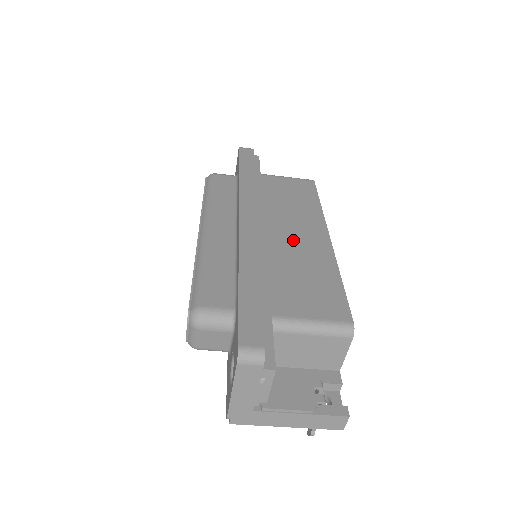
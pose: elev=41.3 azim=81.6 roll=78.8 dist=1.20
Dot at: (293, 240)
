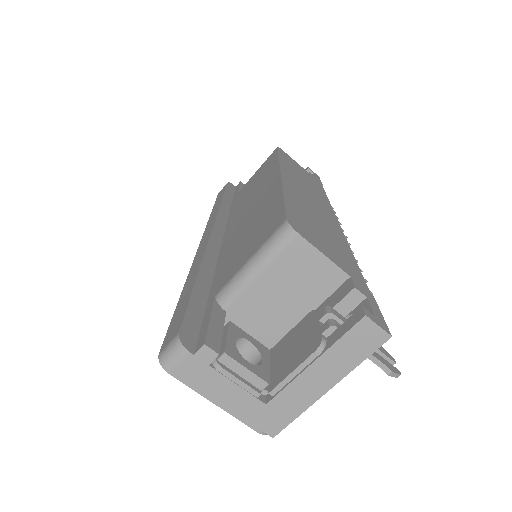
Dot at: (249, 211)
